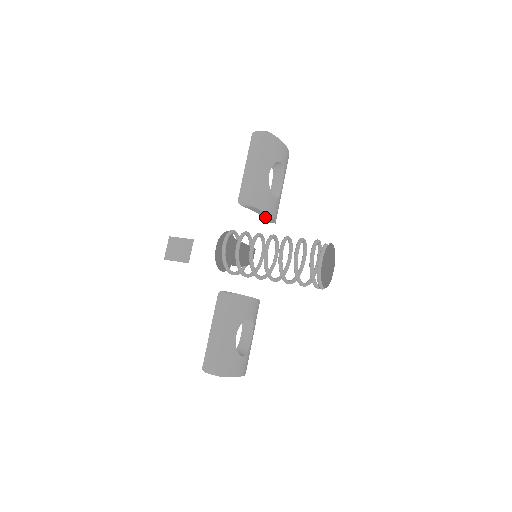
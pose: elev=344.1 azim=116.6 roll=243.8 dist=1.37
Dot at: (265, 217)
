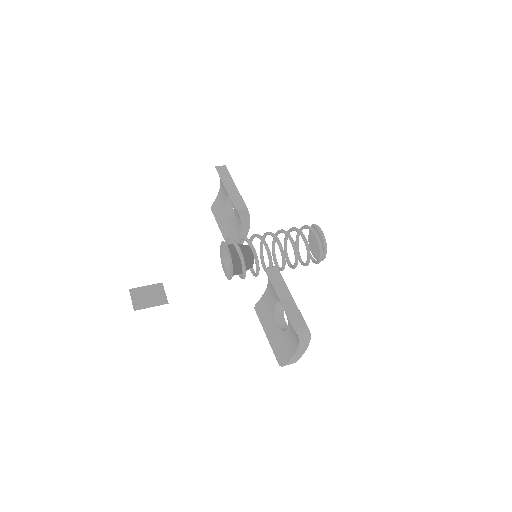
Dot at: (241, 232)
